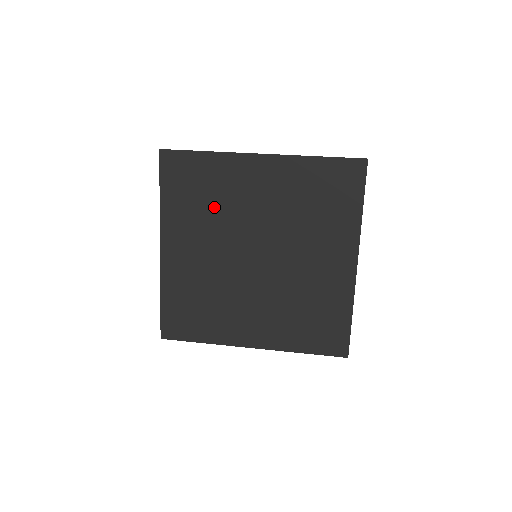
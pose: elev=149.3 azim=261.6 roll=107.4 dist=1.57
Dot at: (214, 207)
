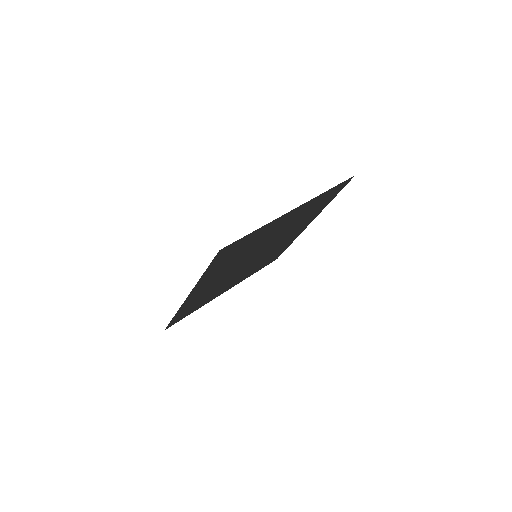
Dot at: occluded
